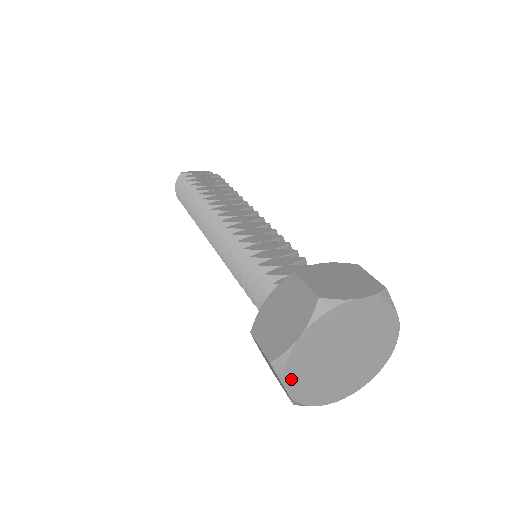
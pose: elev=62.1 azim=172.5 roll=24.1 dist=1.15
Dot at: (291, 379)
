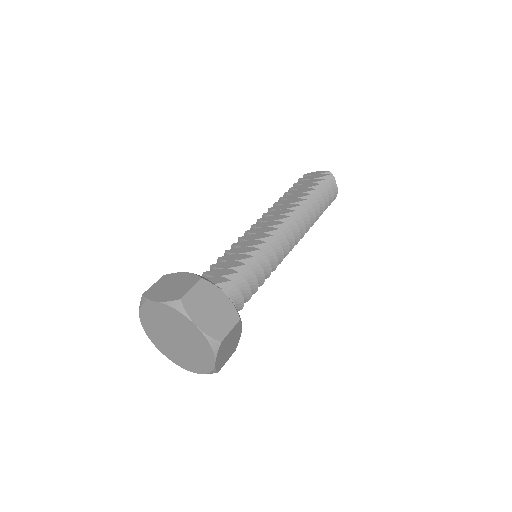
Dot at: (155, 342)
